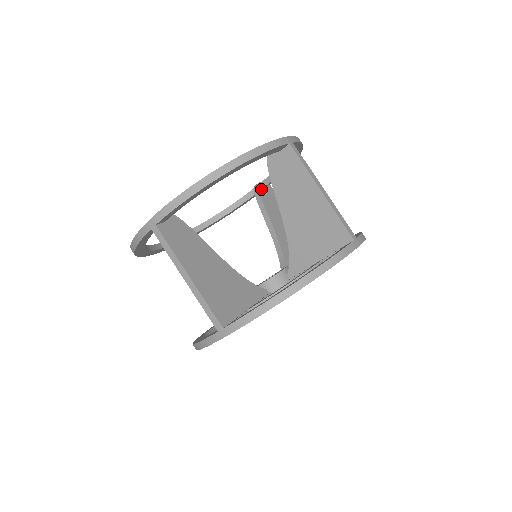
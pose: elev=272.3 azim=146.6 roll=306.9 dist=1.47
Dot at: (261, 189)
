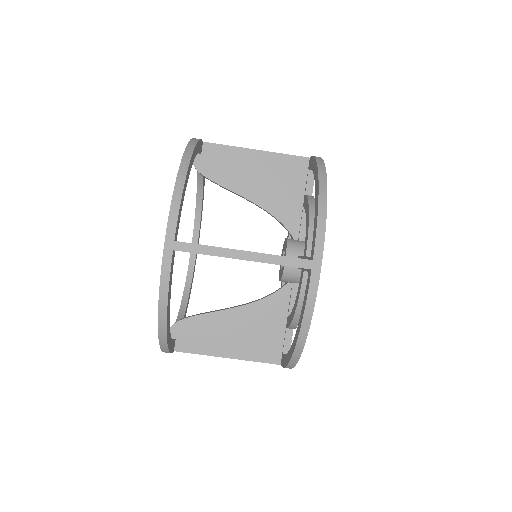
Dot at: occluded
